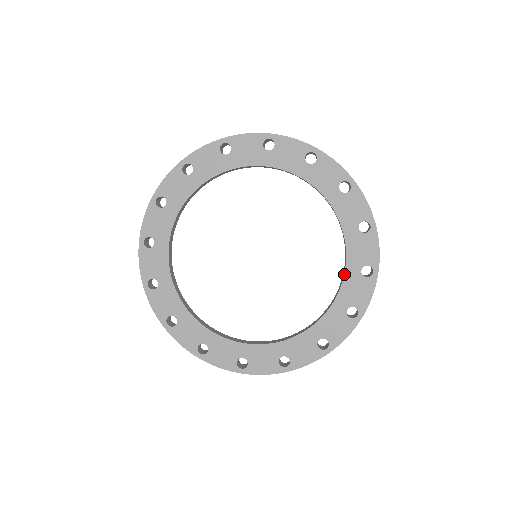
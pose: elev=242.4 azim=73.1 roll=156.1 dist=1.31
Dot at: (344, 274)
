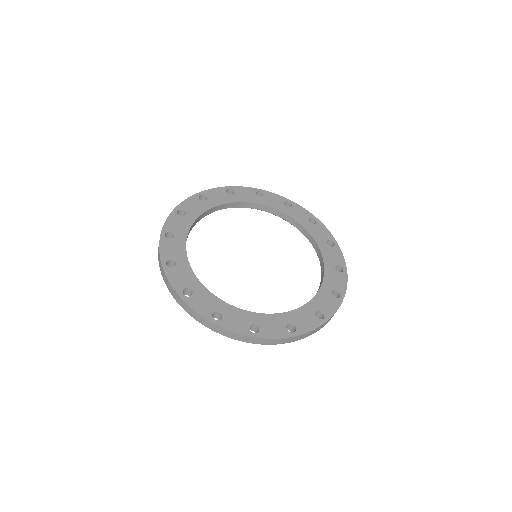
Dot at: (319, 289)
